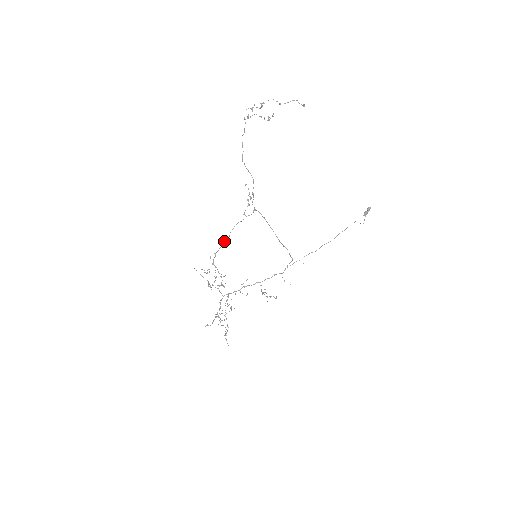
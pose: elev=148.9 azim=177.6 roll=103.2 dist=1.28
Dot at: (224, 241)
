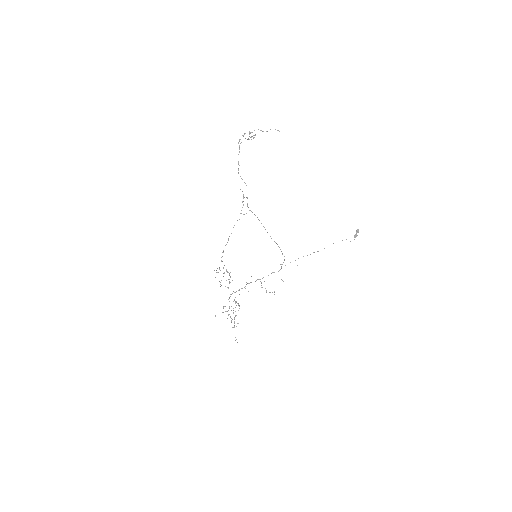
Dot at: (228, 239)
